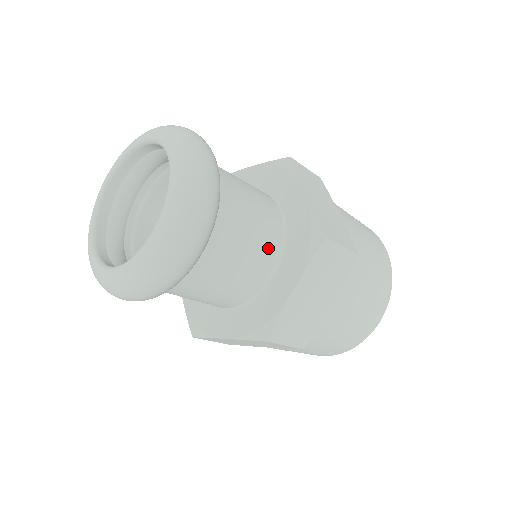
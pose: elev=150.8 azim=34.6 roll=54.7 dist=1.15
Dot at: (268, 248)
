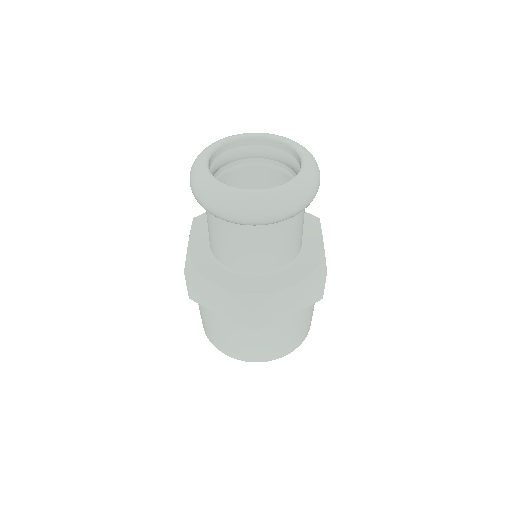
Dot at: (292, 252)
